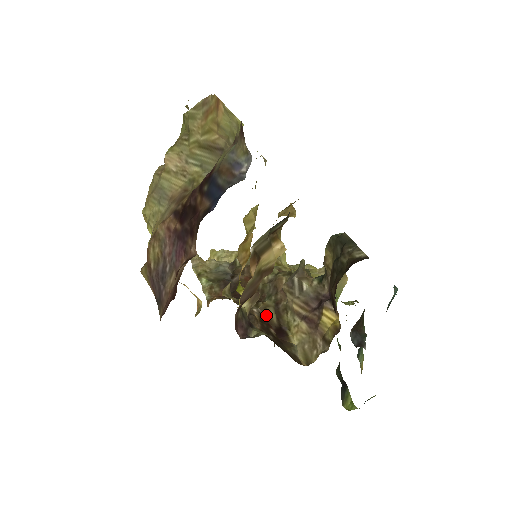
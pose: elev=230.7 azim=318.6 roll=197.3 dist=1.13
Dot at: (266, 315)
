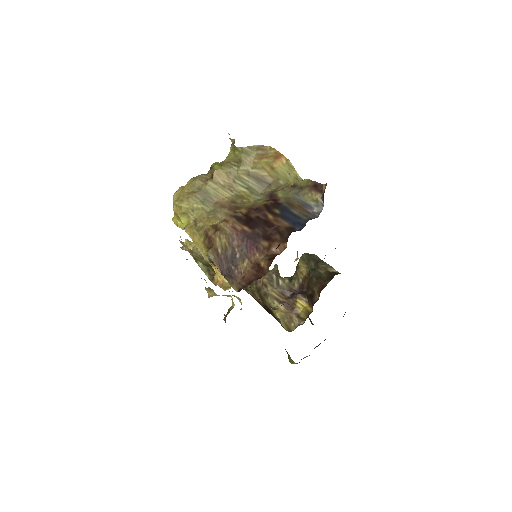
Dot at: (255, 297)
